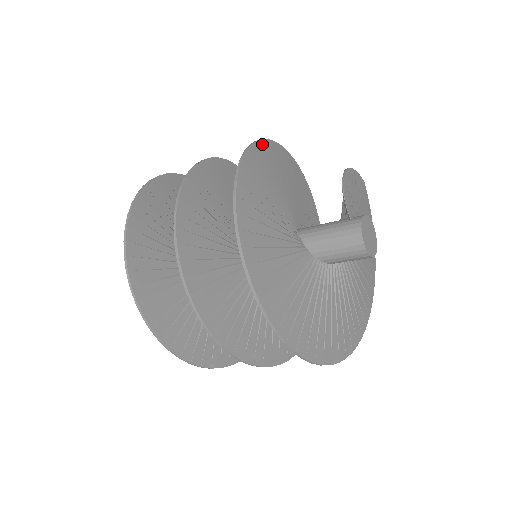
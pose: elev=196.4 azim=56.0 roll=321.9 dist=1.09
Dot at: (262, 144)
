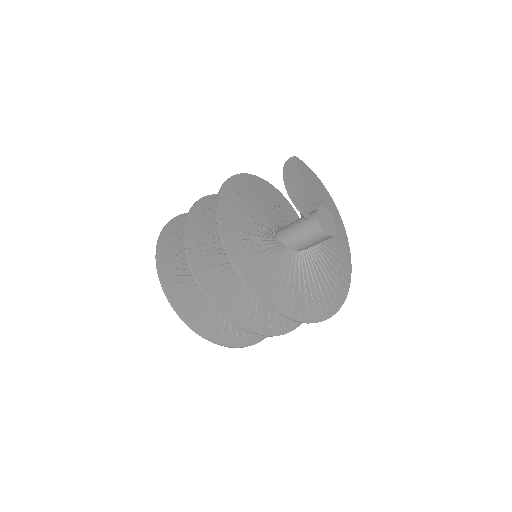
Dot at: (220, 205)
